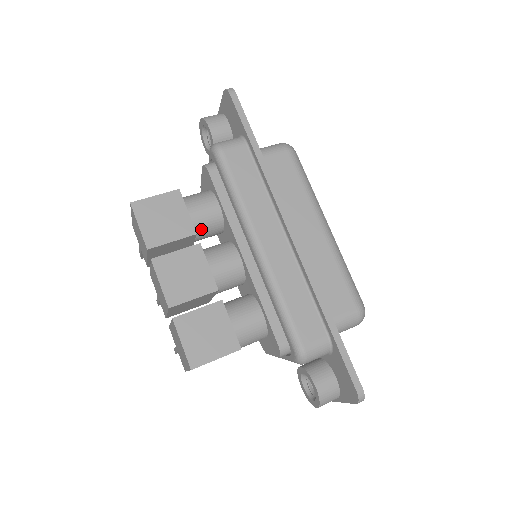
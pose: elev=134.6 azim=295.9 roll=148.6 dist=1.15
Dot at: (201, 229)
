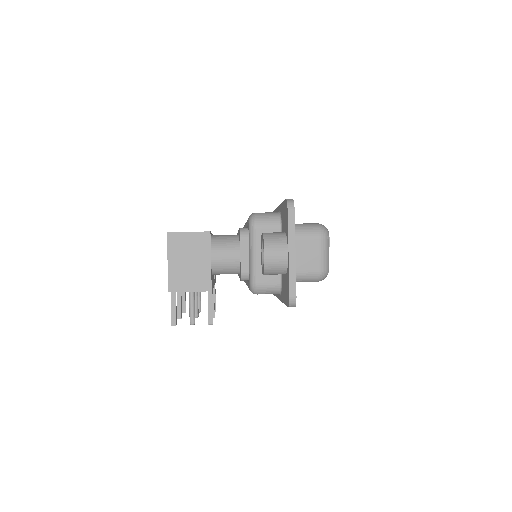
Dot at: occluded
